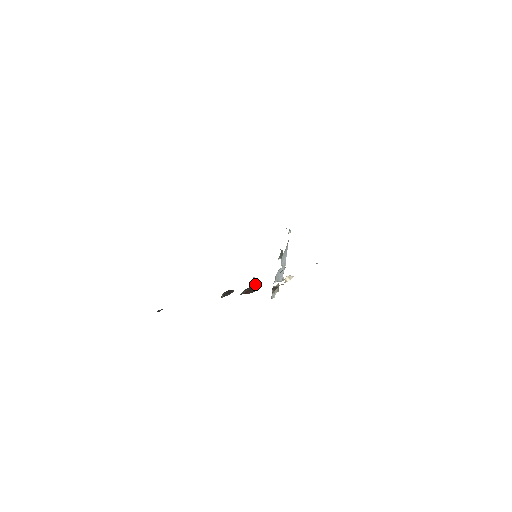
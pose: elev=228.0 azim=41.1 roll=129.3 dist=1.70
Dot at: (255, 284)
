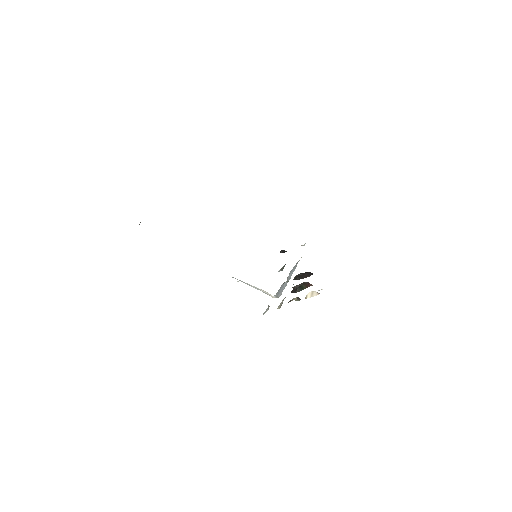
Dot at: (308, 282)
